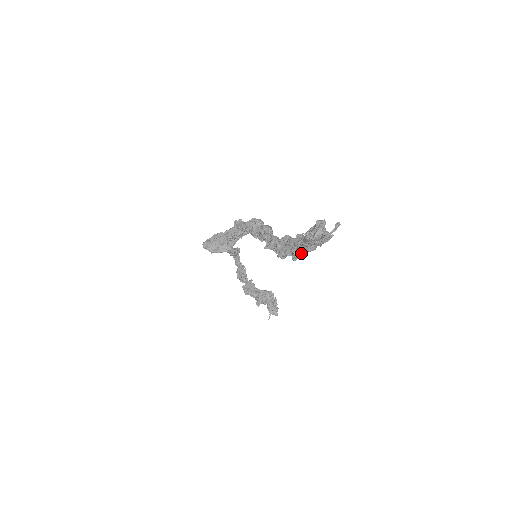
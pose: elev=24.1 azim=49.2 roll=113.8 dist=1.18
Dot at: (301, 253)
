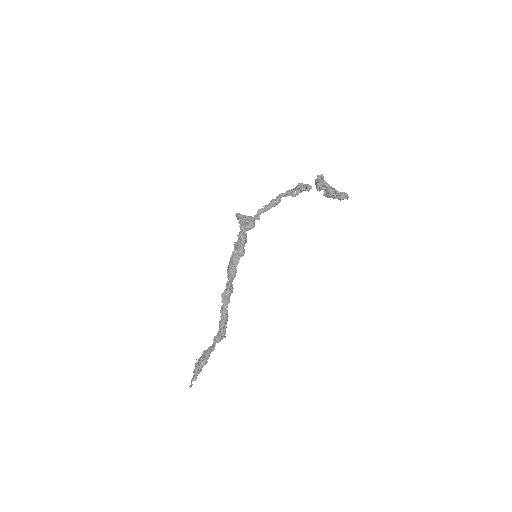
Dot at: occluded
